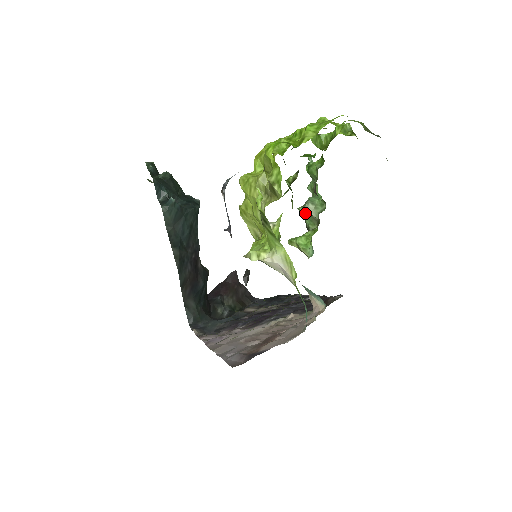
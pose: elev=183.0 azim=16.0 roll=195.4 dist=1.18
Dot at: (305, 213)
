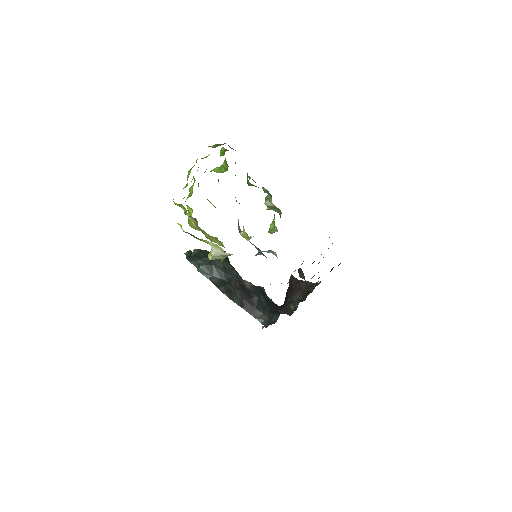
Dot at: (271, 208)
